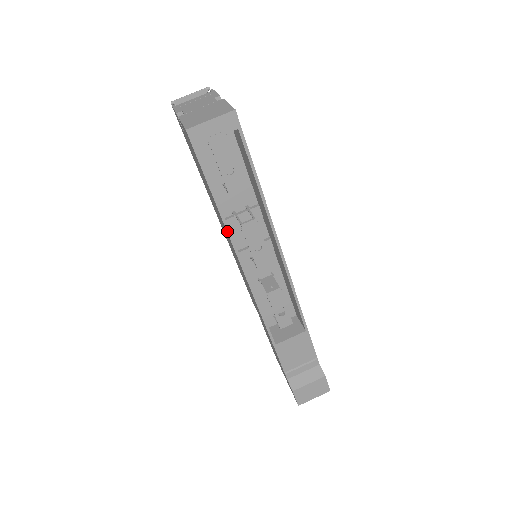
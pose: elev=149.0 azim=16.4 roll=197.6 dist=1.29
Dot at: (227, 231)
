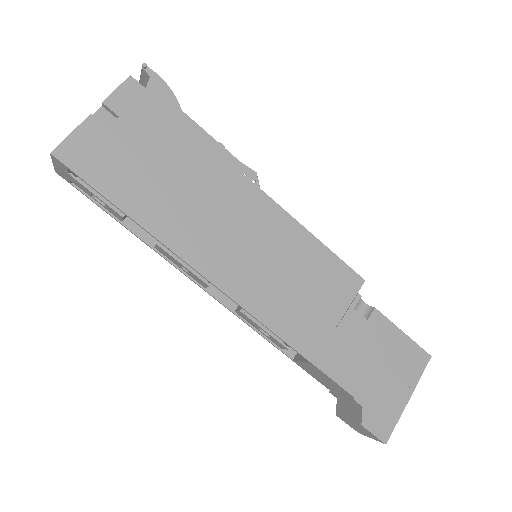
Dot at: (153, 249)
